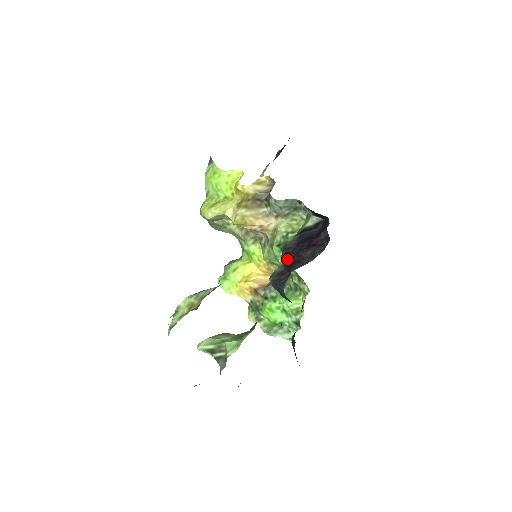
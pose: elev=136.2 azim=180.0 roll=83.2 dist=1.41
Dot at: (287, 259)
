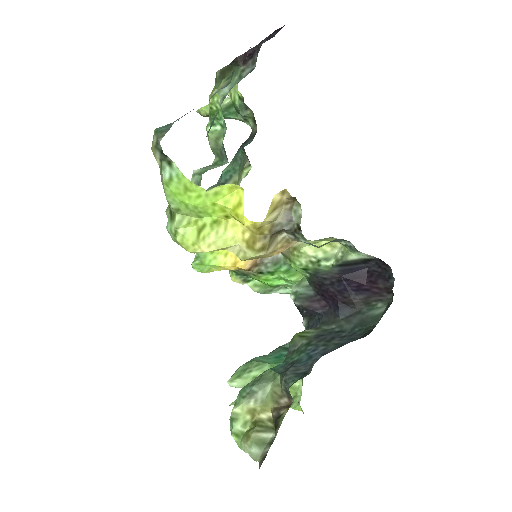
Dot at: (320, 287)
